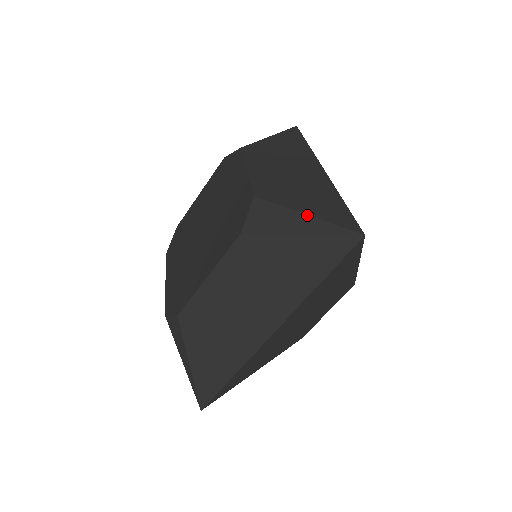
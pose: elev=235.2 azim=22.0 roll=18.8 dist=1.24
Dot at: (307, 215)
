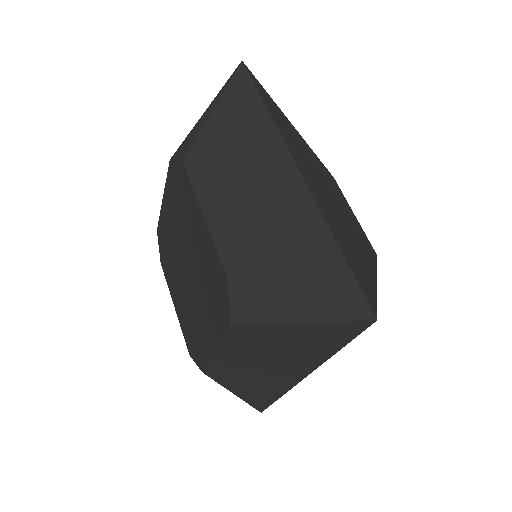
Dot at: (299, 299)
